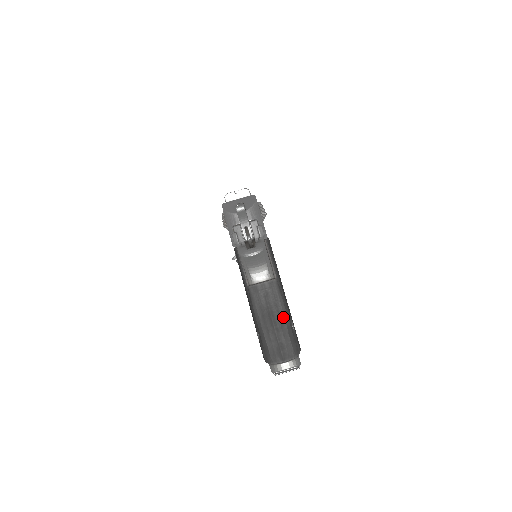
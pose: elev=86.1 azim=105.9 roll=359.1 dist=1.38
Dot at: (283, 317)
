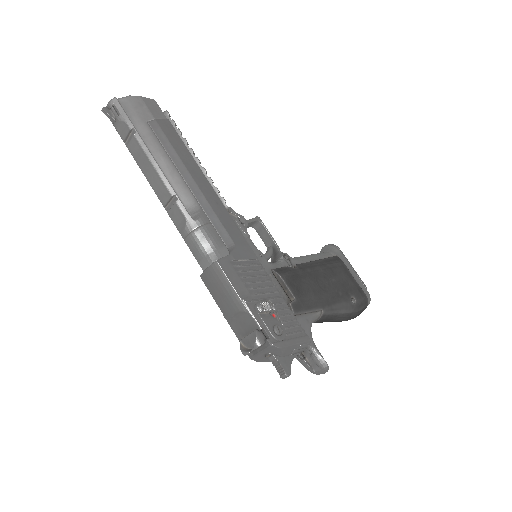
Dot at: (347, 314)
